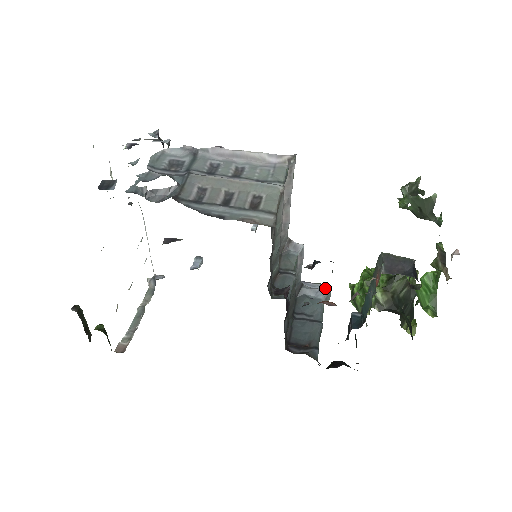
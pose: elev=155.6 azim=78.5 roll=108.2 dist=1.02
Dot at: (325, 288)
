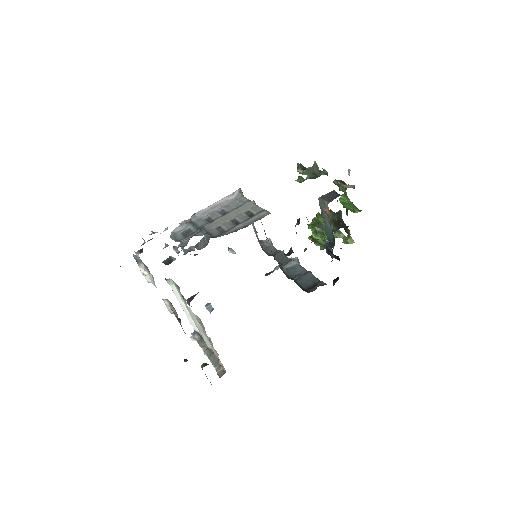
Dot at: occluded
